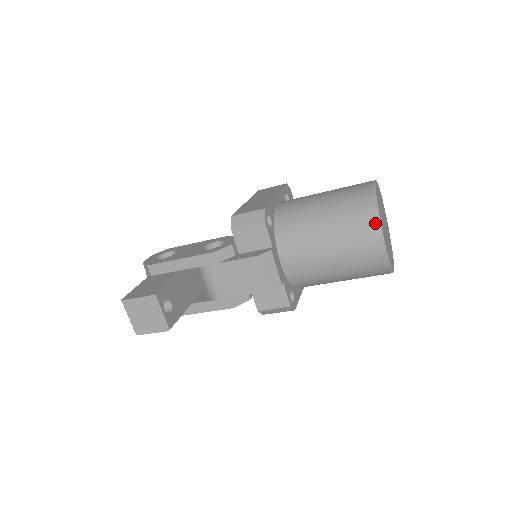
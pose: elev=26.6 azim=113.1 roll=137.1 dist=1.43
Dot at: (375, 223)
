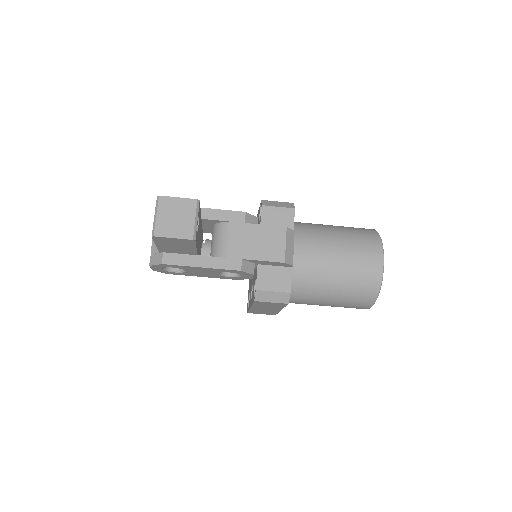
Dot at: (379, 244)
